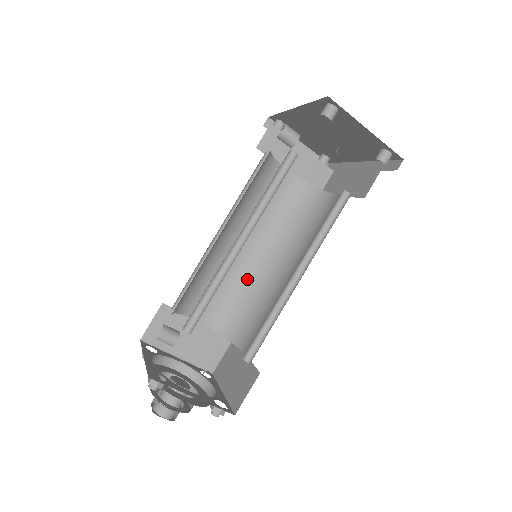
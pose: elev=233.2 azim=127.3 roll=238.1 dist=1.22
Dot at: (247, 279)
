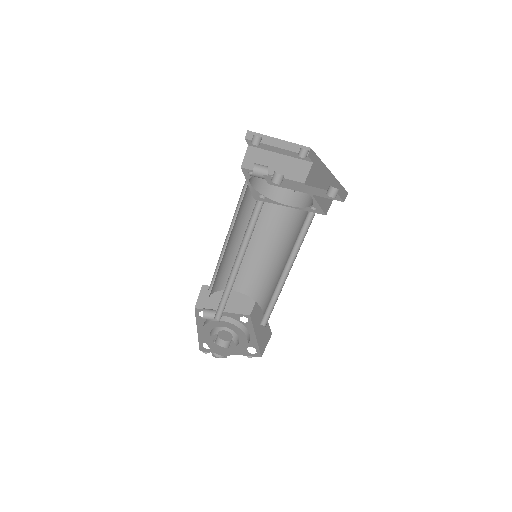
Dot at: (258, 259)
